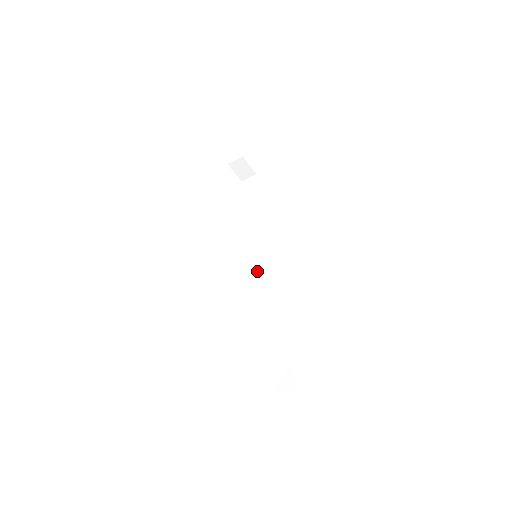
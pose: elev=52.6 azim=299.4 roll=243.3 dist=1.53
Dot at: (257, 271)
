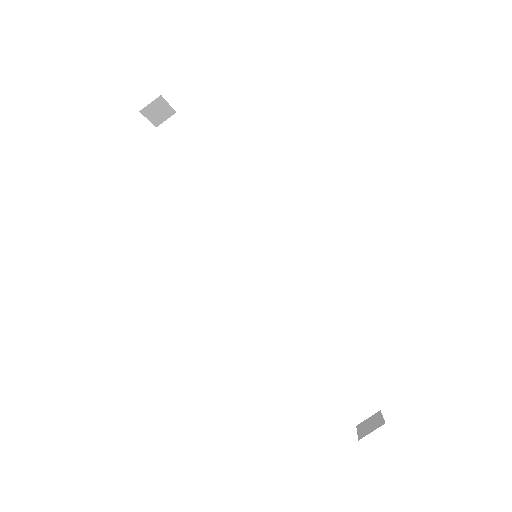
Dot at: (254, 270)
